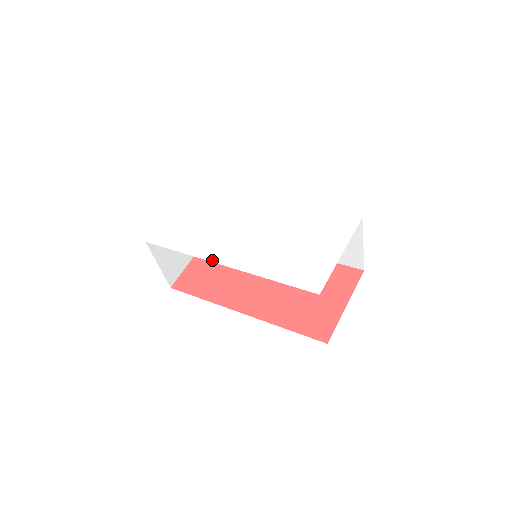
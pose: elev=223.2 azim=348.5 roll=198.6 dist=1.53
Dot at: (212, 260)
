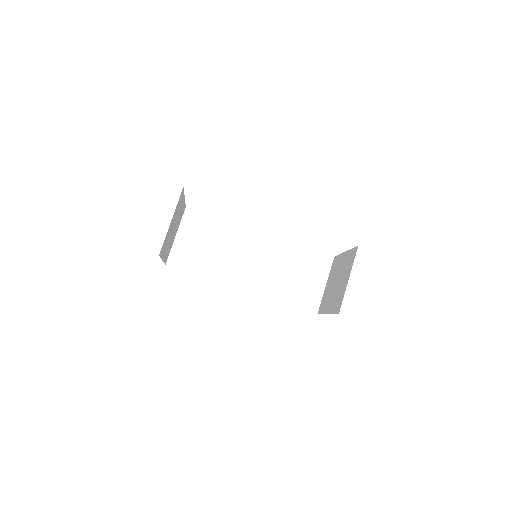
Dot at: occluded
